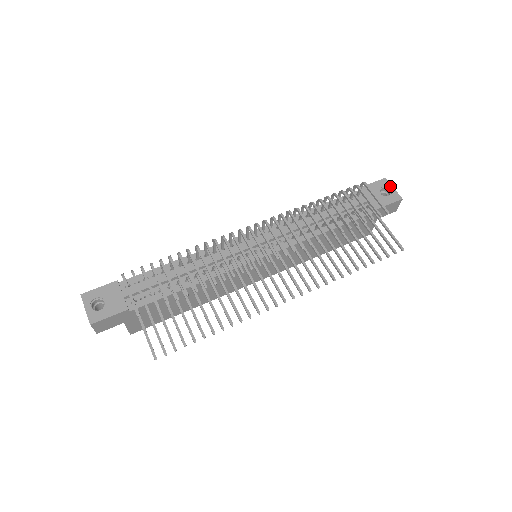
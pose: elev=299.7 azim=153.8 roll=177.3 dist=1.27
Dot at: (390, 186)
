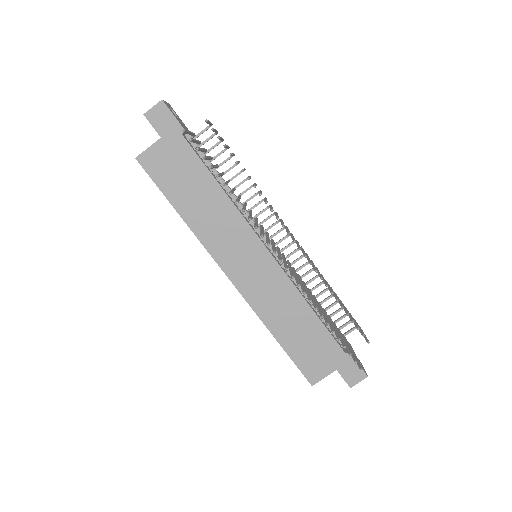
Dot at: occluded
